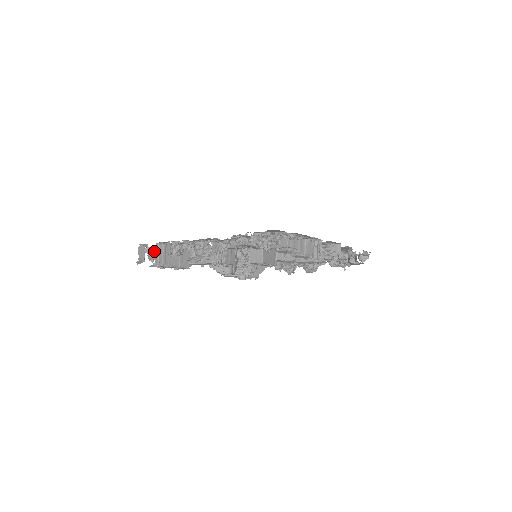
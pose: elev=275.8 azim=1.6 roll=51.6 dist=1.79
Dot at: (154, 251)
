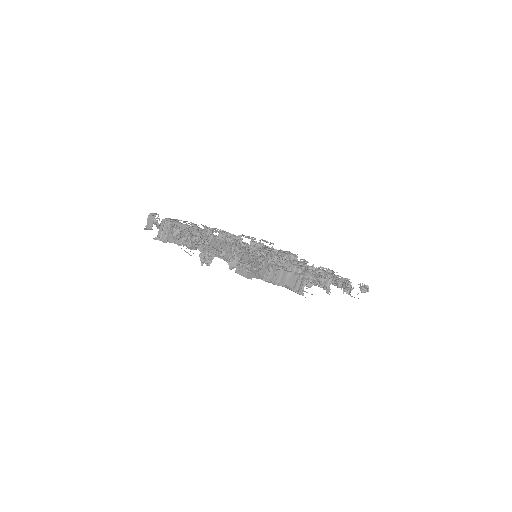
Dot at: occluded
